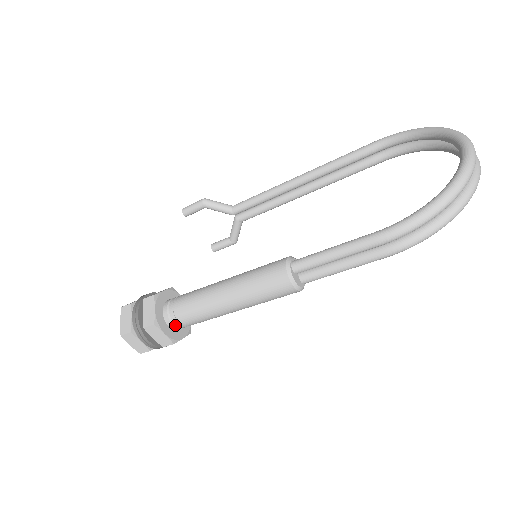
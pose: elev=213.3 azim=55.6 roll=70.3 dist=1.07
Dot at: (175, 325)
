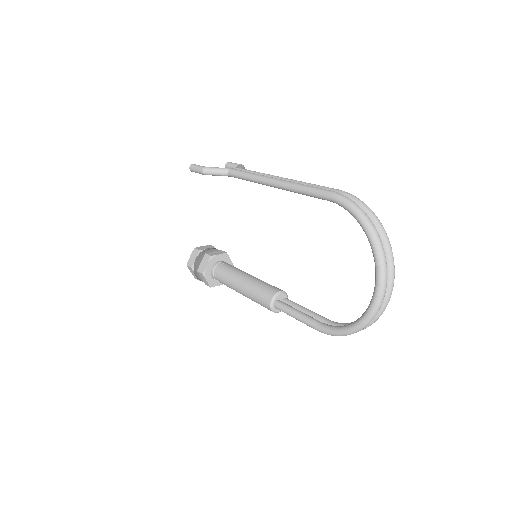
Dot at: occluded
